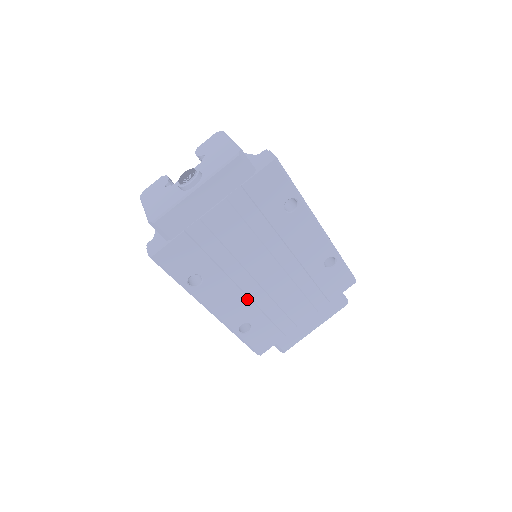
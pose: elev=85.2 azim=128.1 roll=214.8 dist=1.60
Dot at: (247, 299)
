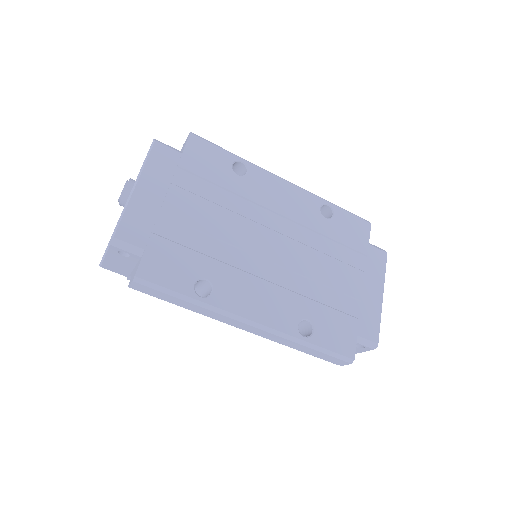
Dot at: (278, 288)
